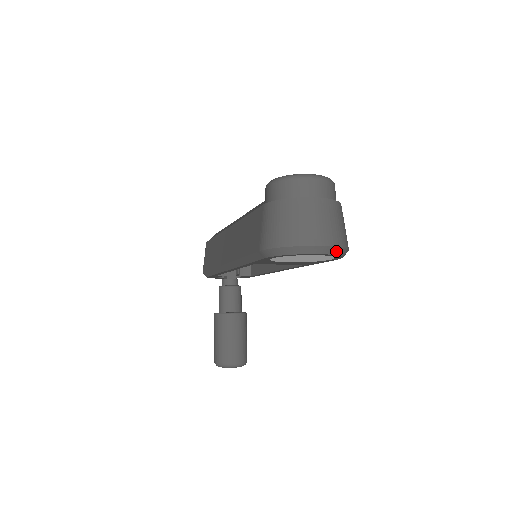
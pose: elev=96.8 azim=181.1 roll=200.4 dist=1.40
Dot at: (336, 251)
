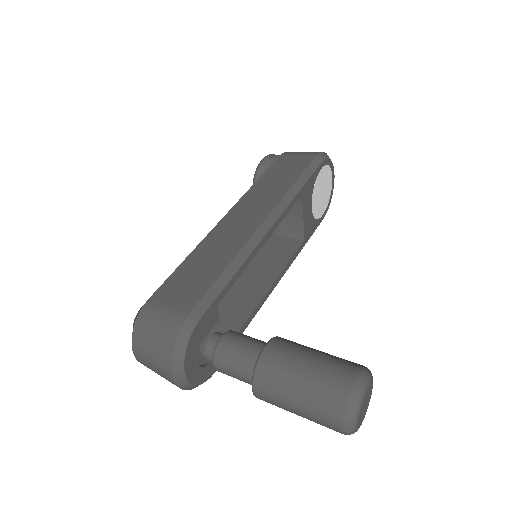
Dot at: occluded
